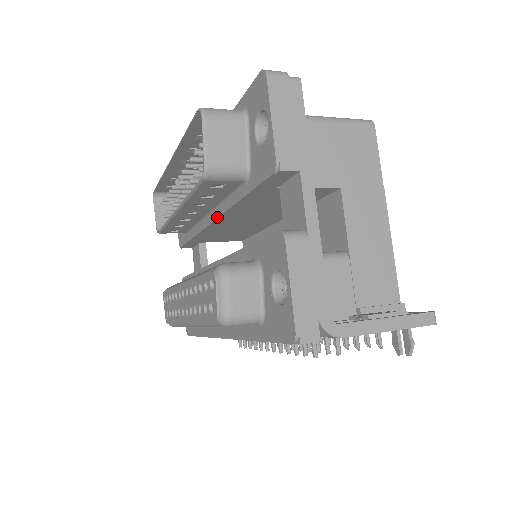
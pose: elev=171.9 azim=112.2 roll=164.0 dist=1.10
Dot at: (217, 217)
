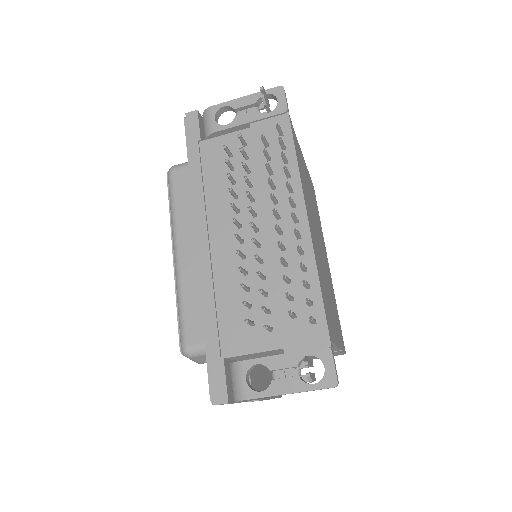
Dot at: occluded
